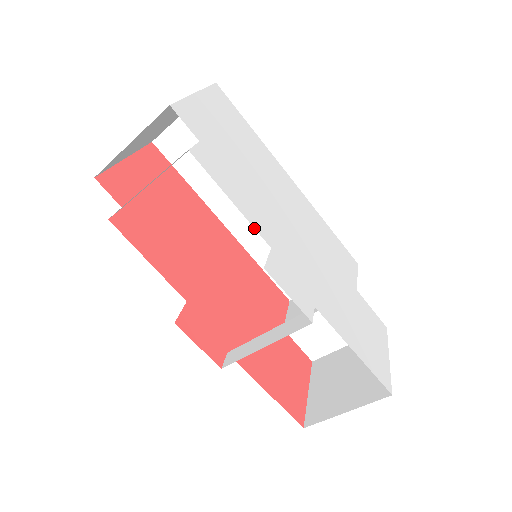
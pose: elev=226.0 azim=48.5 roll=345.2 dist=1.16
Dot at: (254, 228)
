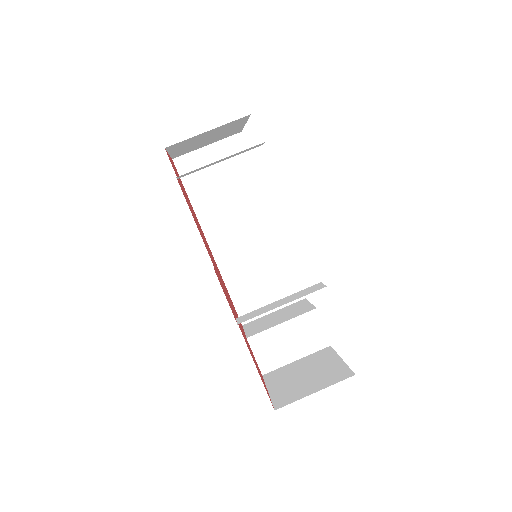
Dot at: (233, 252)
